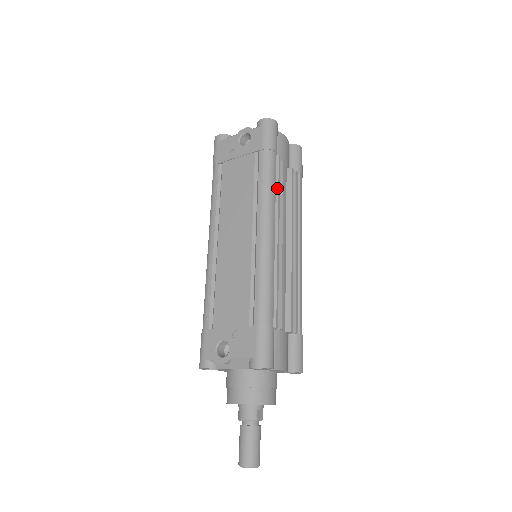
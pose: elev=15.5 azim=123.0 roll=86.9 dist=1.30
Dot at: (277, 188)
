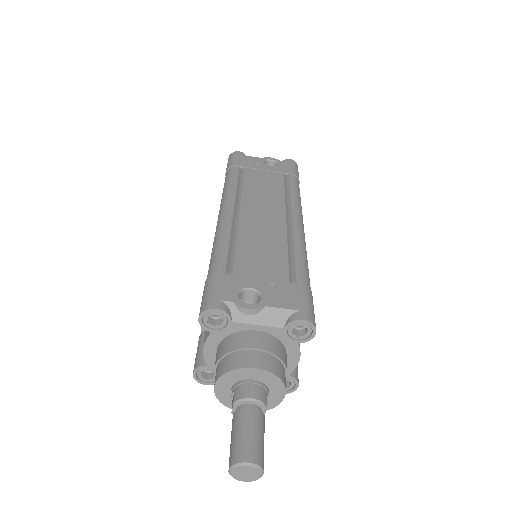
Dot at: occluded
